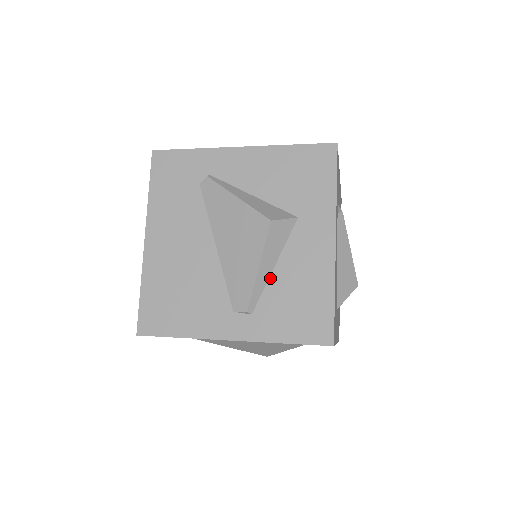
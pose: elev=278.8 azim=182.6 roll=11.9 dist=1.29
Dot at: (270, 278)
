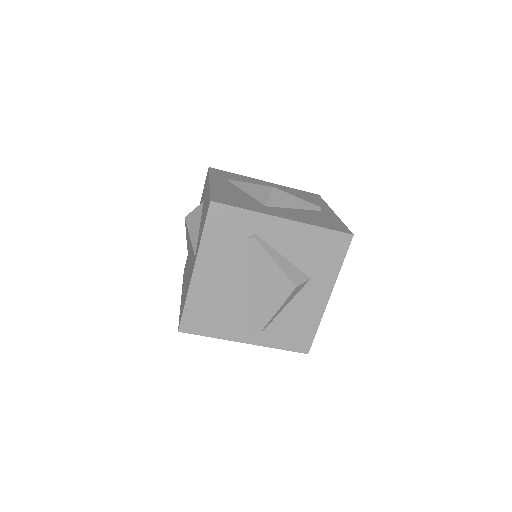
Dot at: (281, 312)
